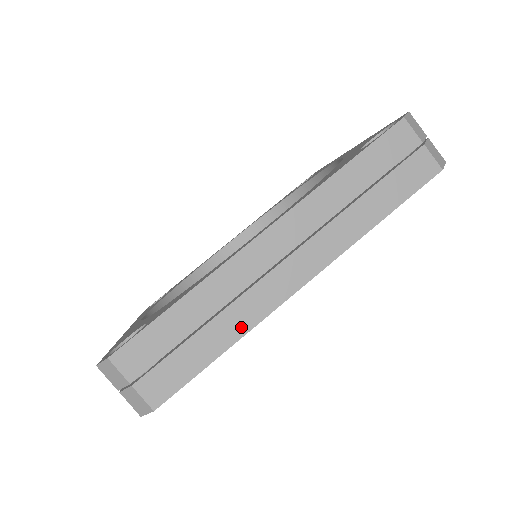
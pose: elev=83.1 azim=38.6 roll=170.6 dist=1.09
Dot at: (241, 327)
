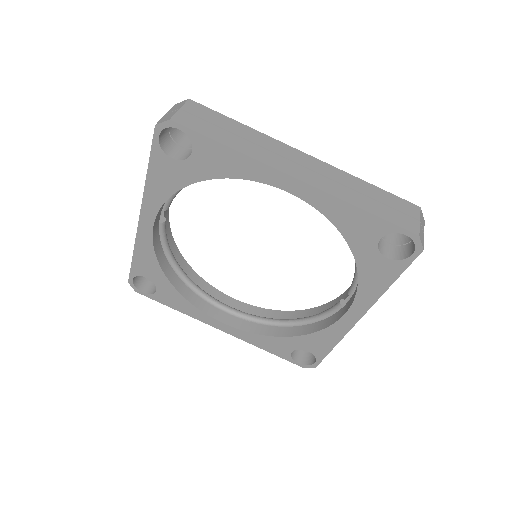
Dot at: (249, 152)
